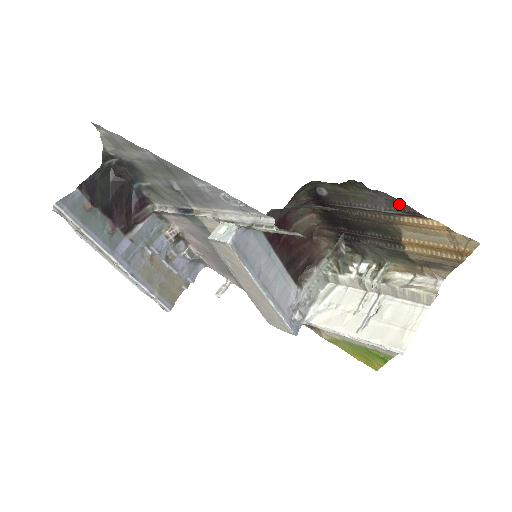
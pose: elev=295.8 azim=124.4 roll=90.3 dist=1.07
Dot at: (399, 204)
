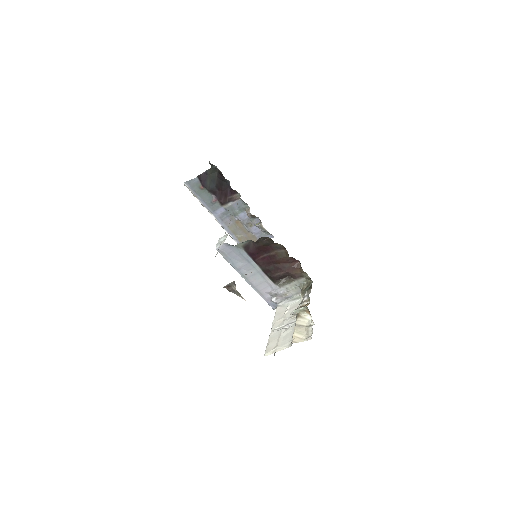
Dot at: occluded
